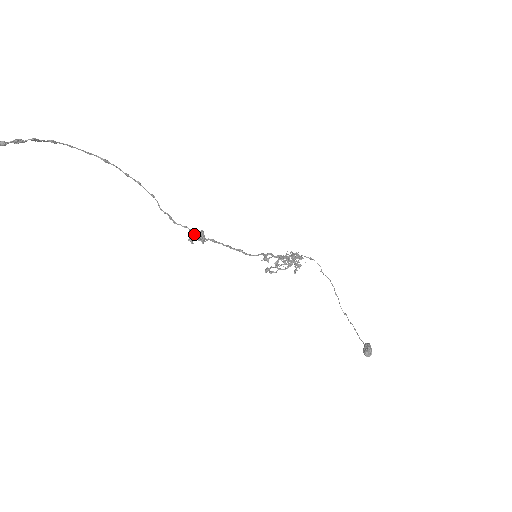
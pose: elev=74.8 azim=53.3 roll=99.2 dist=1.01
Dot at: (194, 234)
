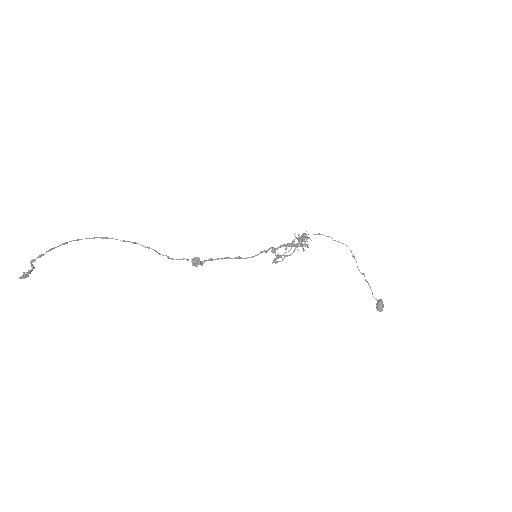
Dot at: (192, 262)
